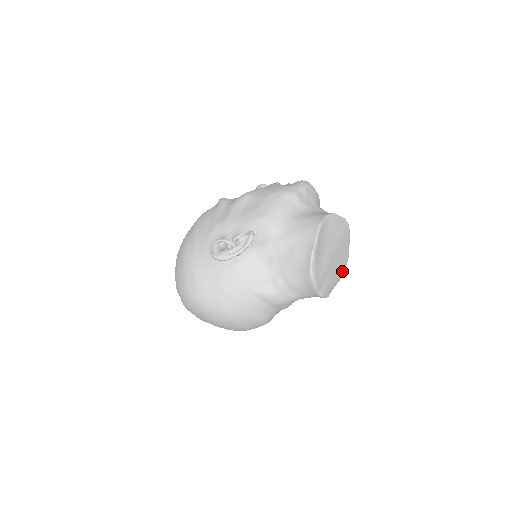
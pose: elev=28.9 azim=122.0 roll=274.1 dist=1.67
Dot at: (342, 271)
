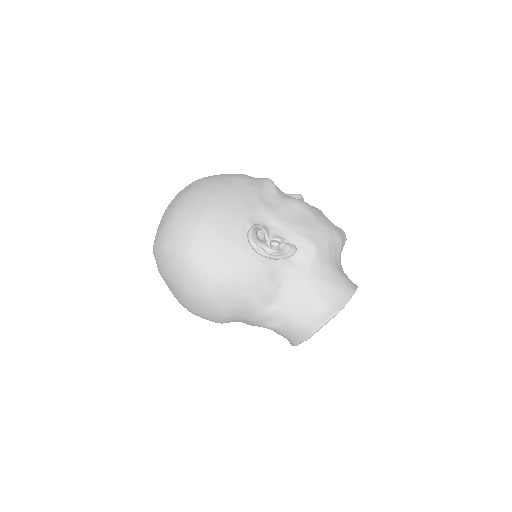
Dot at: occluded
